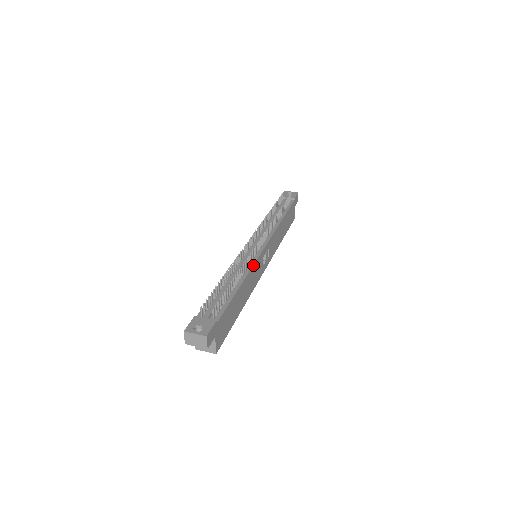
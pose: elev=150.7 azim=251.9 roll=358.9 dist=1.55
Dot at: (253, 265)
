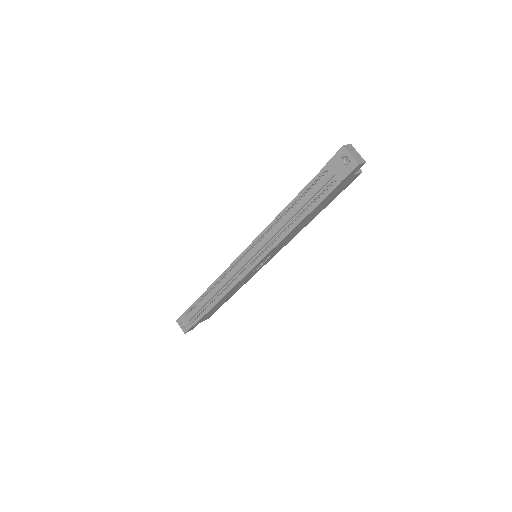
Dot at: (234, 286)
